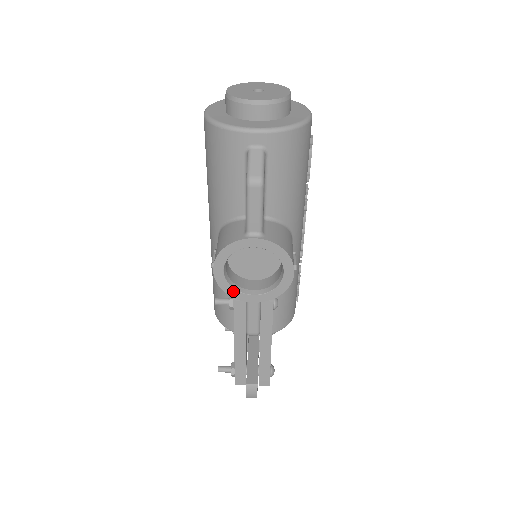
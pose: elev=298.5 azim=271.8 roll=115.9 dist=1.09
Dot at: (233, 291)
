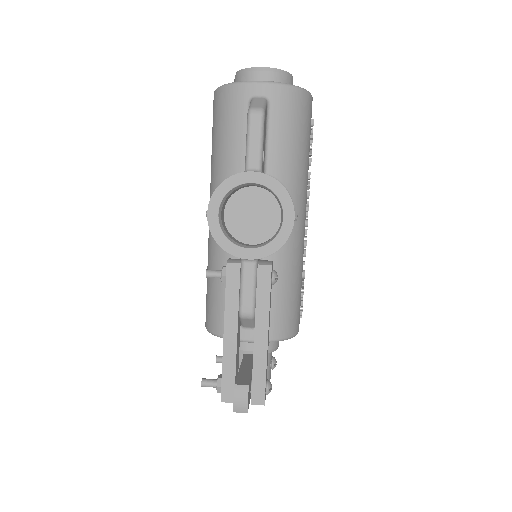
Dot at: (227, 242)
